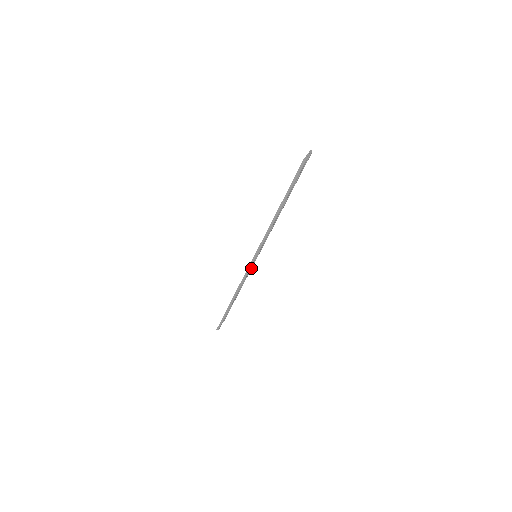
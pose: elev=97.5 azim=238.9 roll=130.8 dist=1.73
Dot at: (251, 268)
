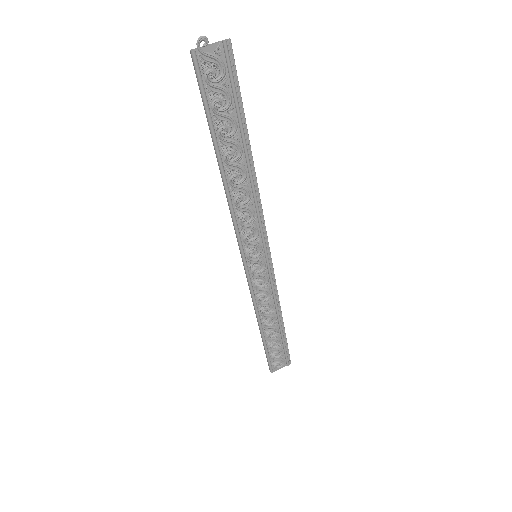
Dot at: (271, 279)
